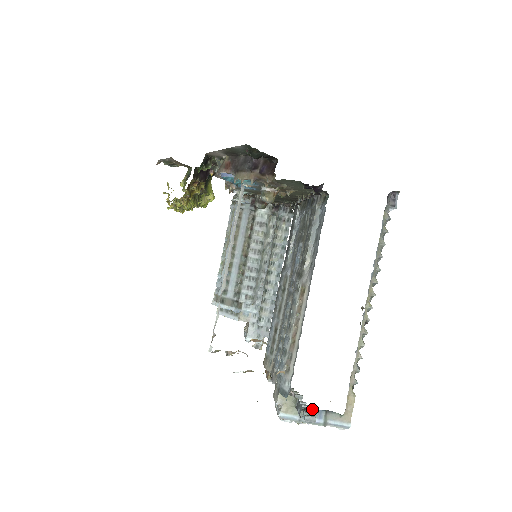
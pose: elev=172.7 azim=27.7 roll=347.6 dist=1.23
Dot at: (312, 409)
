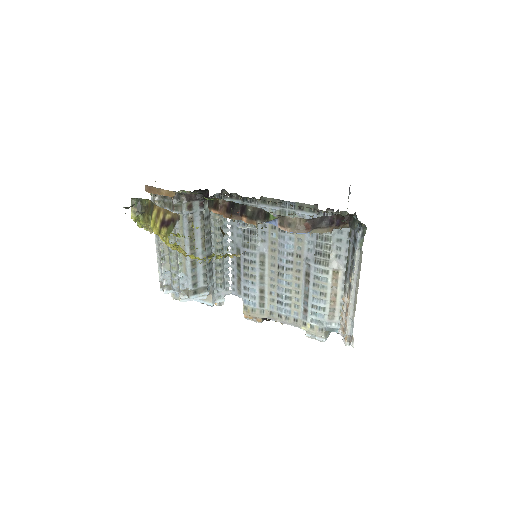
Dot at: occluded
